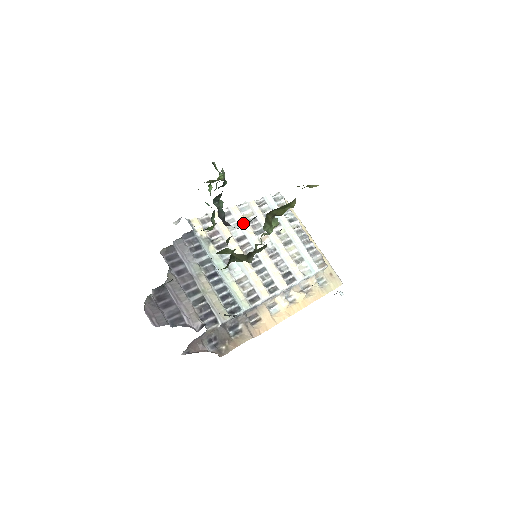
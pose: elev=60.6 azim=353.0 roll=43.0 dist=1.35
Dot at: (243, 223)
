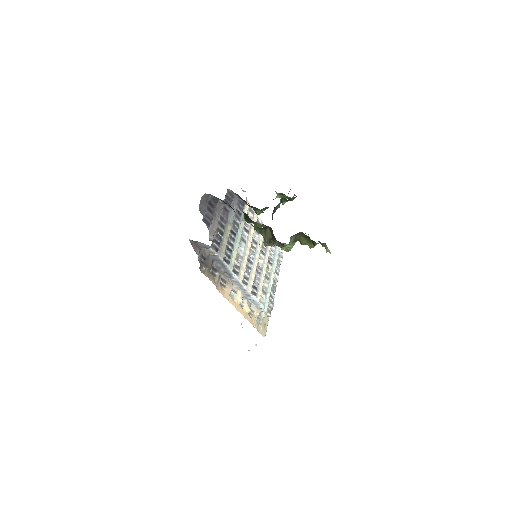
Dot at: (261, 238)
